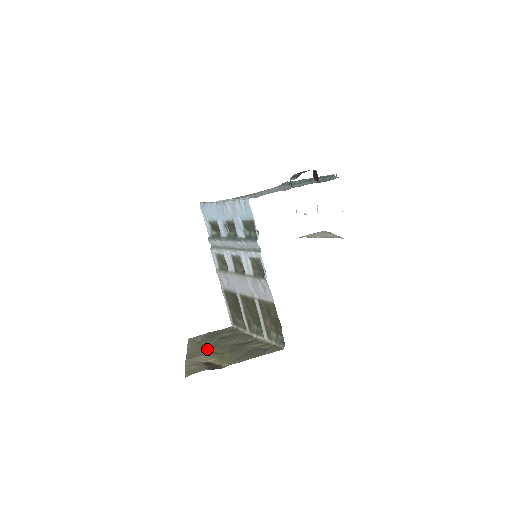
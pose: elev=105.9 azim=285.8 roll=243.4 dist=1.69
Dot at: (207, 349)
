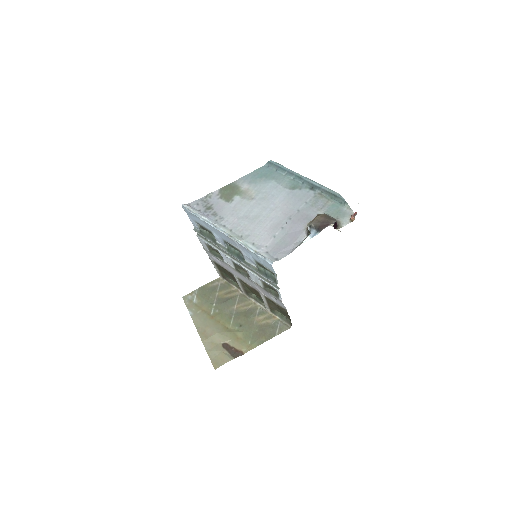
Dot at: (214, 322)
